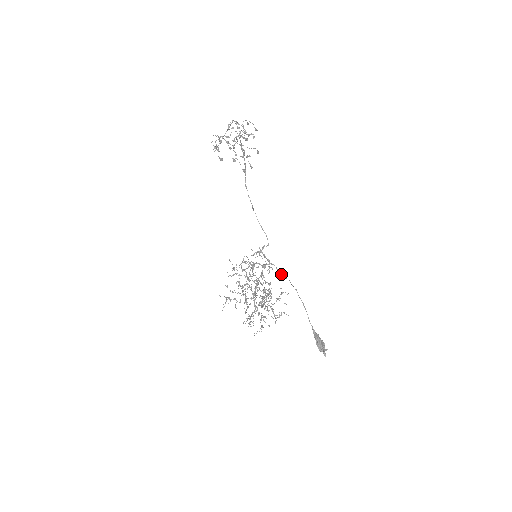
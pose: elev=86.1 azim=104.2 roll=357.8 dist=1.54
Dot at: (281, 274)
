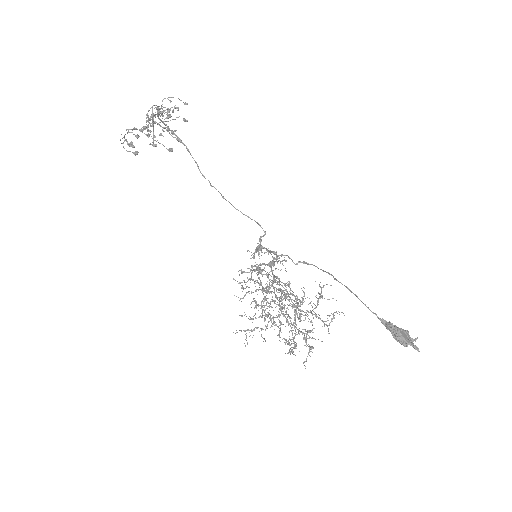
Dot at: (299, 262)
